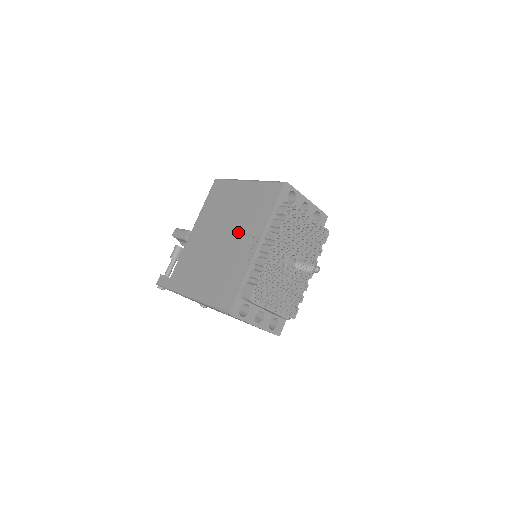
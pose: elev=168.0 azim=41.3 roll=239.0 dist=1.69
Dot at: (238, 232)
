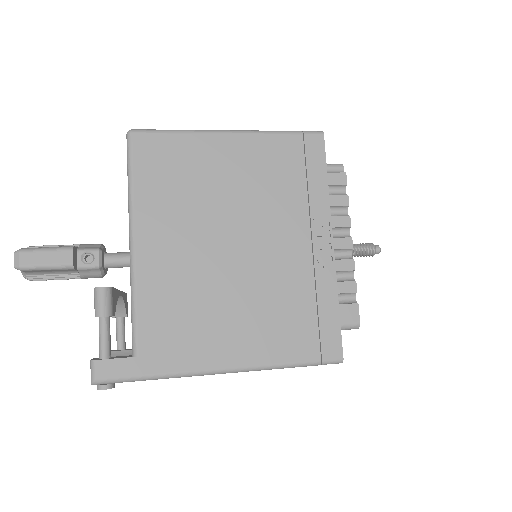
Dot at: (274, 228)
